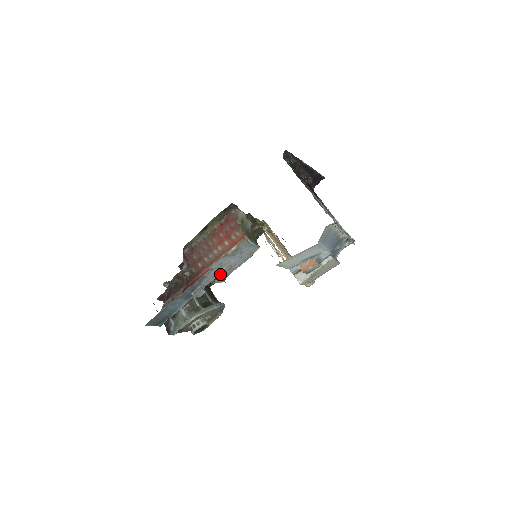
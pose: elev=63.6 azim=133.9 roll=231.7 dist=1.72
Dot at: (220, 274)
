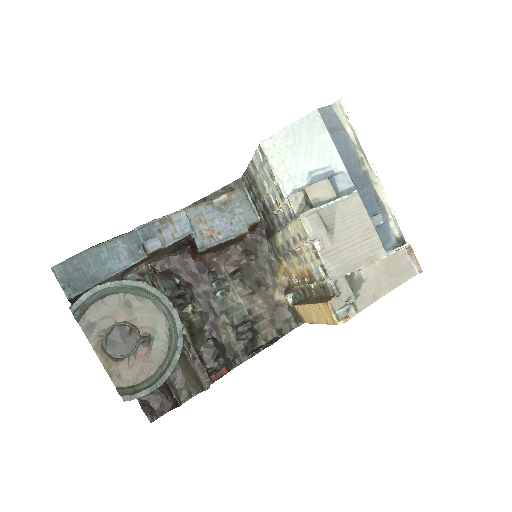
Dot at: (193, 234)
